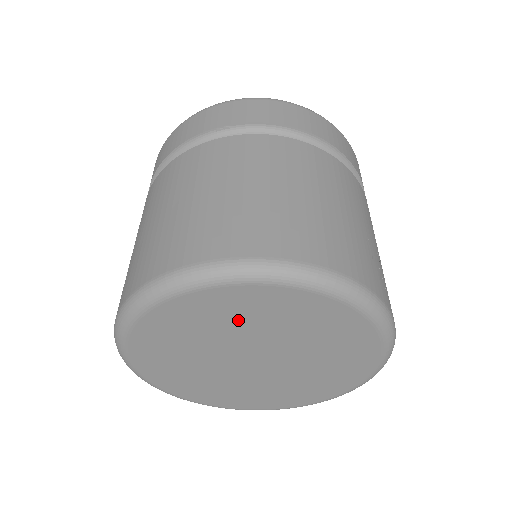
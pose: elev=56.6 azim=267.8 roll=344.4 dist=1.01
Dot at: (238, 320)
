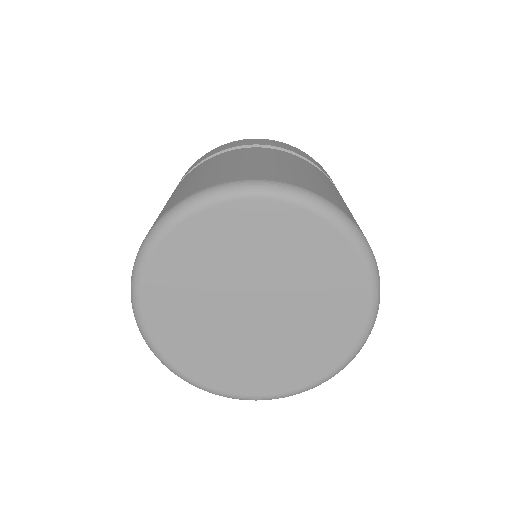
Dot at: (247, 246)
